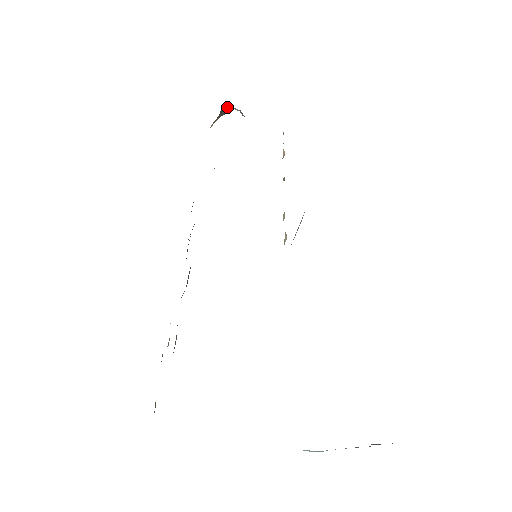
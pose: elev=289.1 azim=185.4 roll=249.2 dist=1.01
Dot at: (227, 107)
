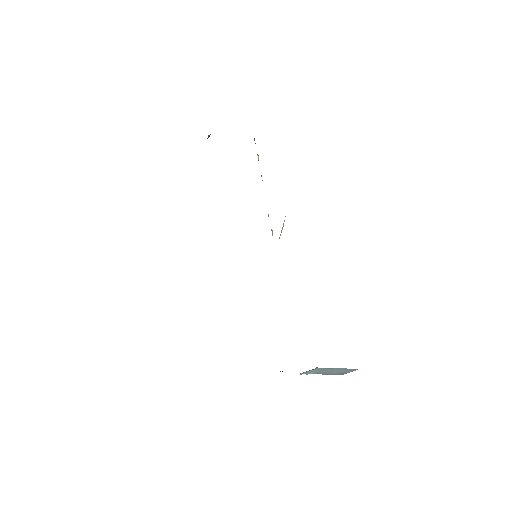
Dot at: occluded
